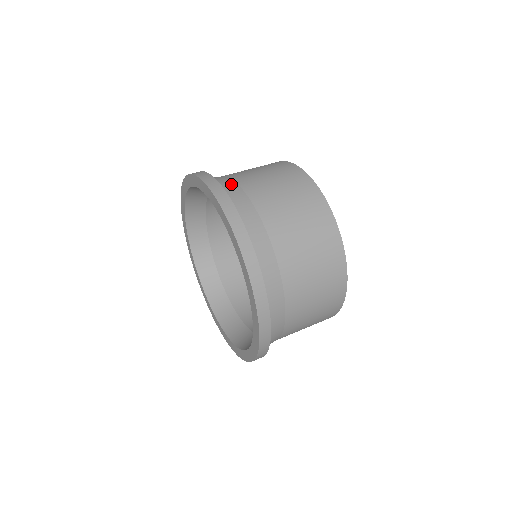
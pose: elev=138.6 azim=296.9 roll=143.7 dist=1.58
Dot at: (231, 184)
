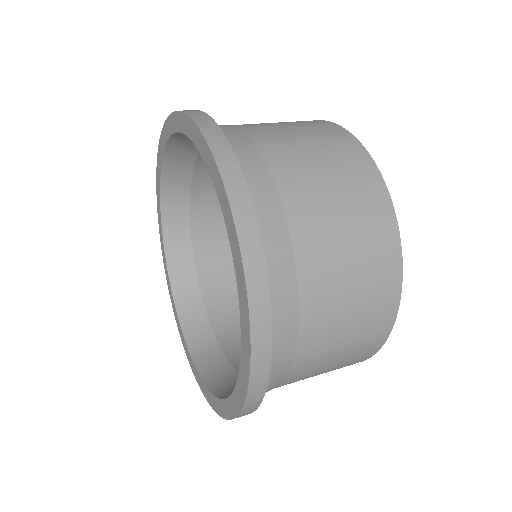
Dot at: occluded
